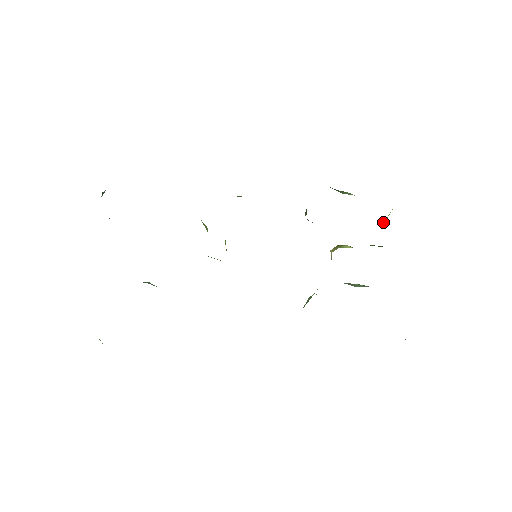
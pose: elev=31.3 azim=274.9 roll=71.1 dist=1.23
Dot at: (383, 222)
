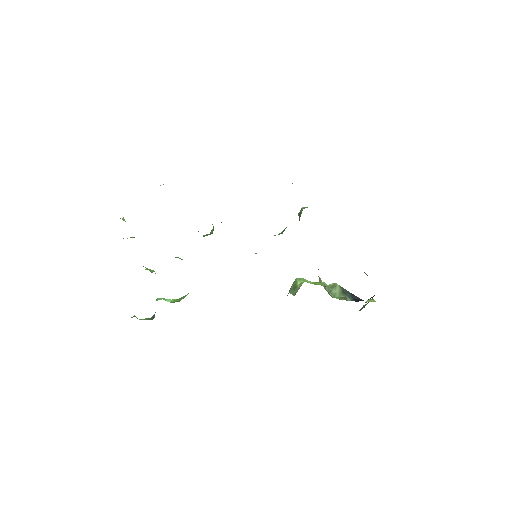
Dot at: occluded
